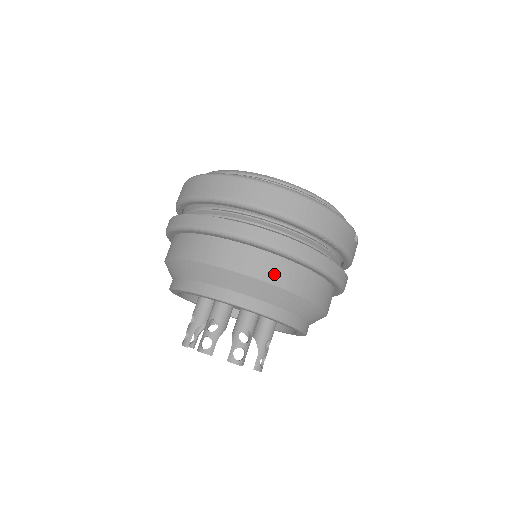
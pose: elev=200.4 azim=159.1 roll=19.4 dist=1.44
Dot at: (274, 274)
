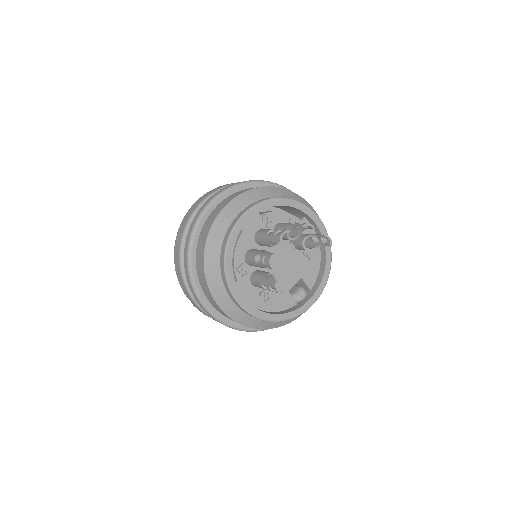
Dot at: occluded
